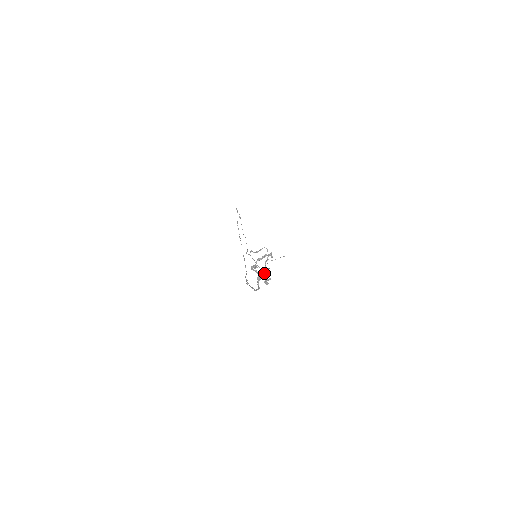
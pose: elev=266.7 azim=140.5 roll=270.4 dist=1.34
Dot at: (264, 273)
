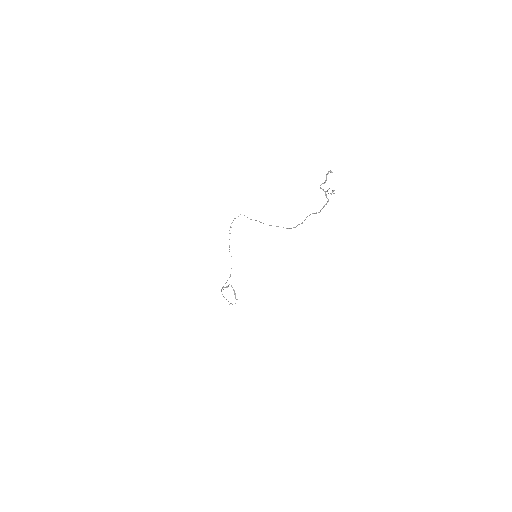
Dot at: (328, 189)
